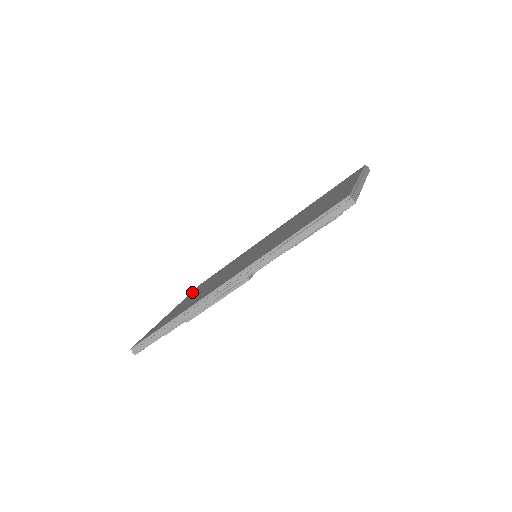
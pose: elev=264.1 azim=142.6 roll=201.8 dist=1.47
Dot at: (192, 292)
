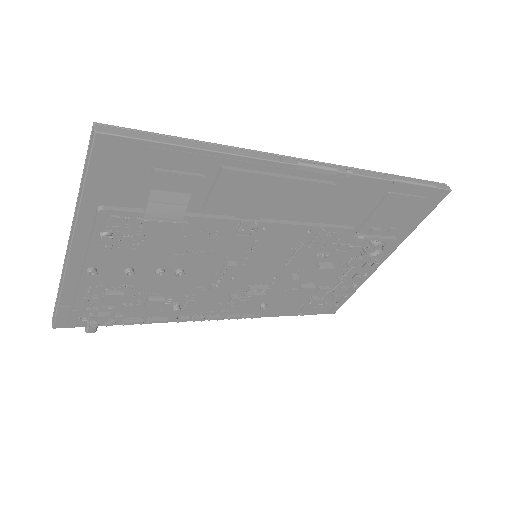
Dot at: occluded
